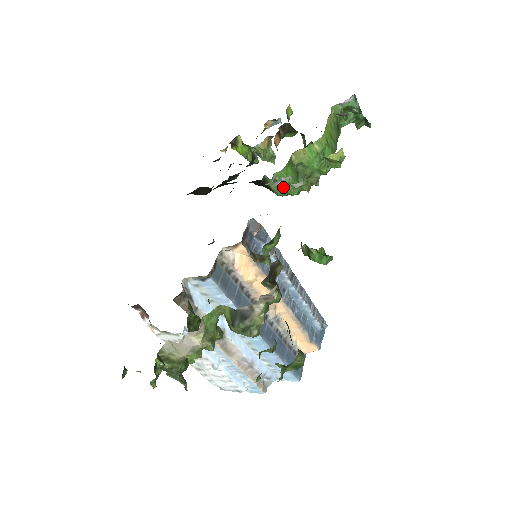
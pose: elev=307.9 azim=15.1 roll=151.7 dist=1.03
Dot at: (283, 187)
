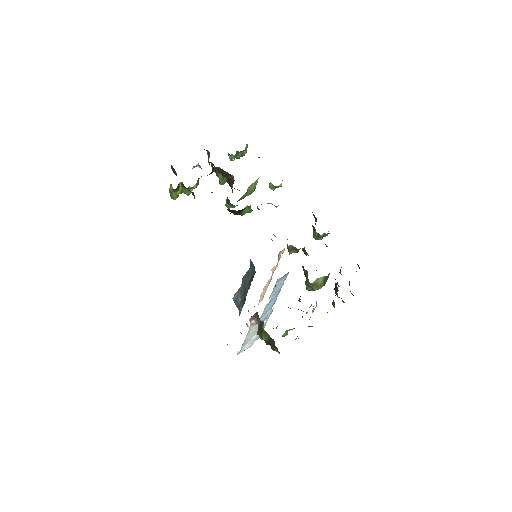
Dot at: (250, 209)
